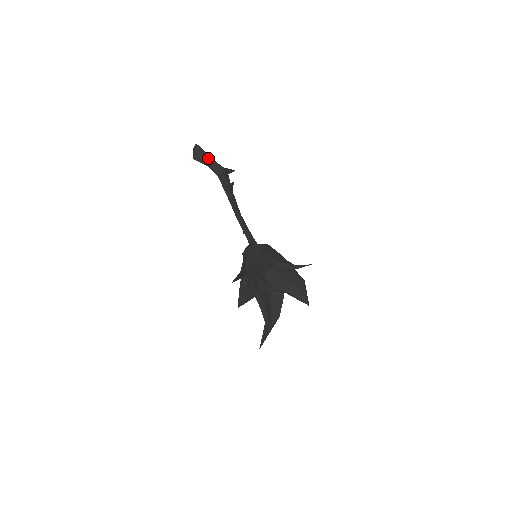
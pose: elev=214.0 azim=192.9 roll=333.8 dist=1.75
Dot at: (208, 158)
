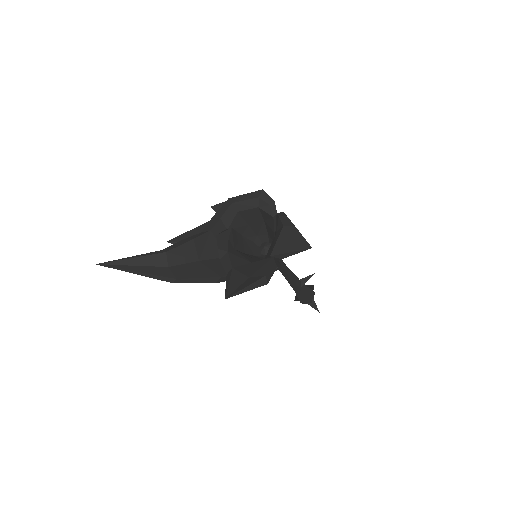
Dot at: occluded
